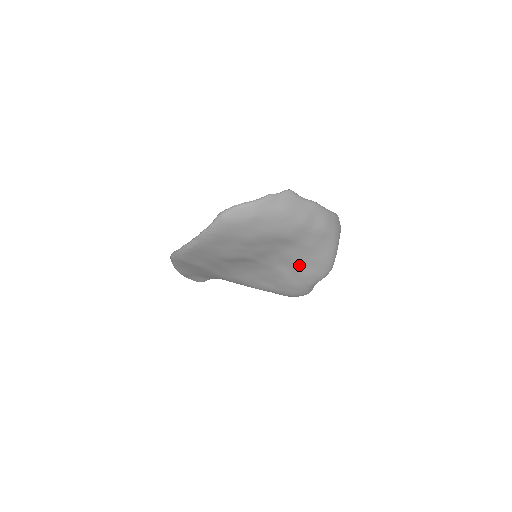
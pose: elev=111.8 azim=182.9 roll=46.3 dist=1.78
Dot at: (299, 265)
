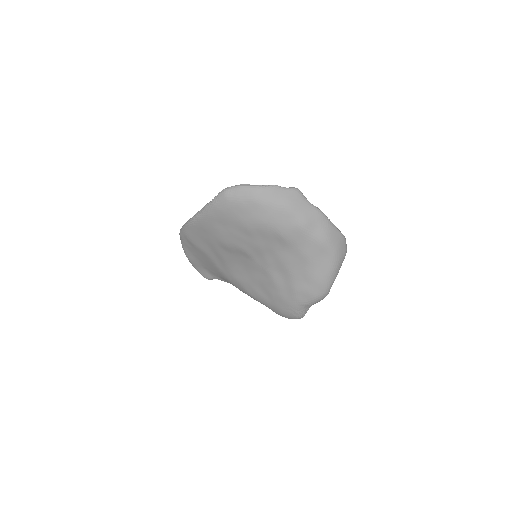
Dot at: (293, 276)
